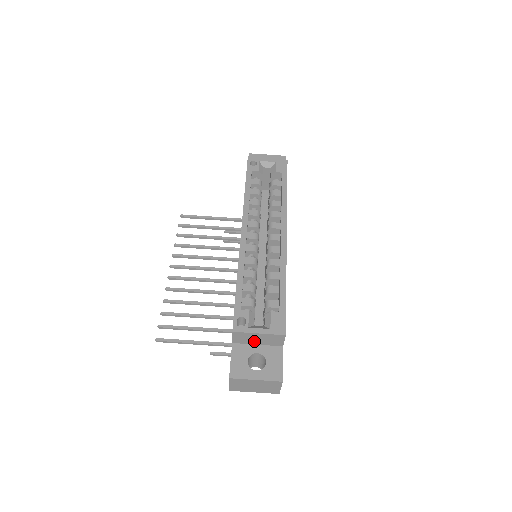
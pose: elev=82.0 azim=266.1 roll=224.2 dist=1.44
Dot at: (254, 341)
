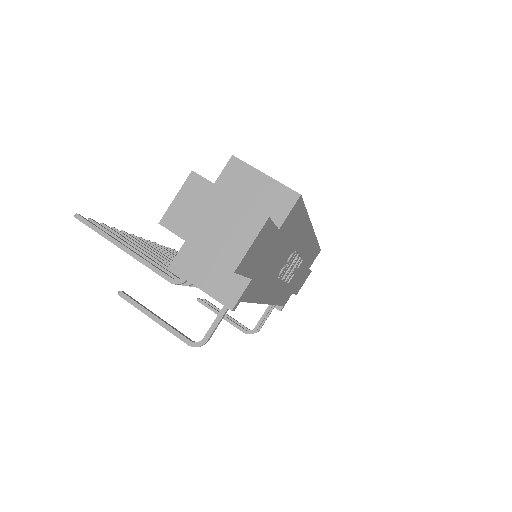
Dot at: (245, 196)
